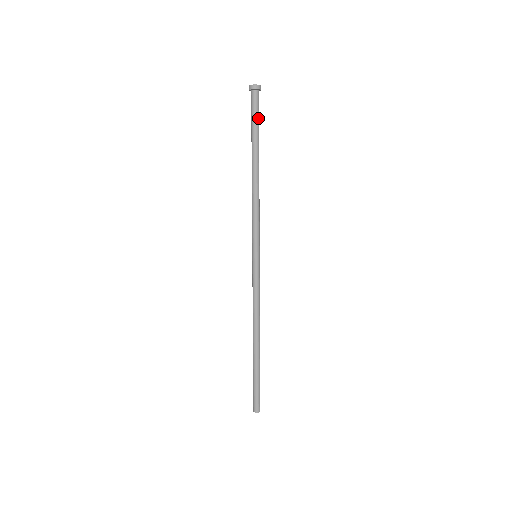
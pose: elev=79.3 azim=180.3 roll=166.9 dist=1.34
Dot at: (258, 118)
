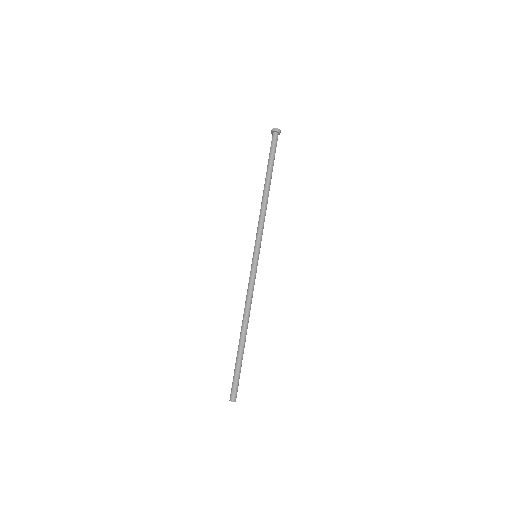
Dot at: (274, 151)
